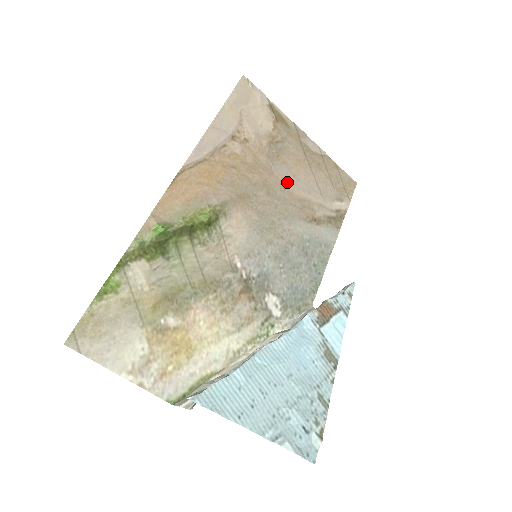
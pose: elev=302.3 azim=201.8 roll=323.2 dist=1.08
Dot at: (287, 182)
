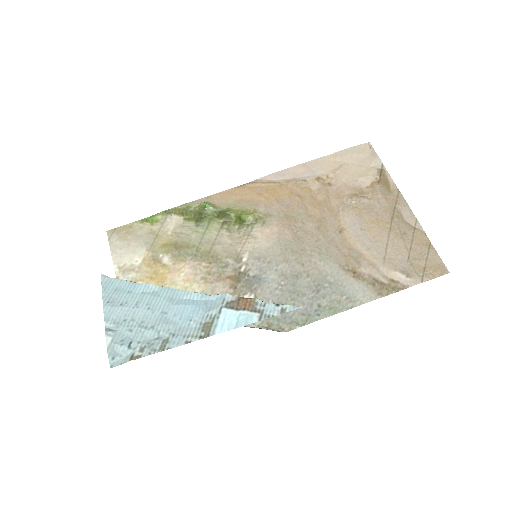
Dot at: (348, 230)
